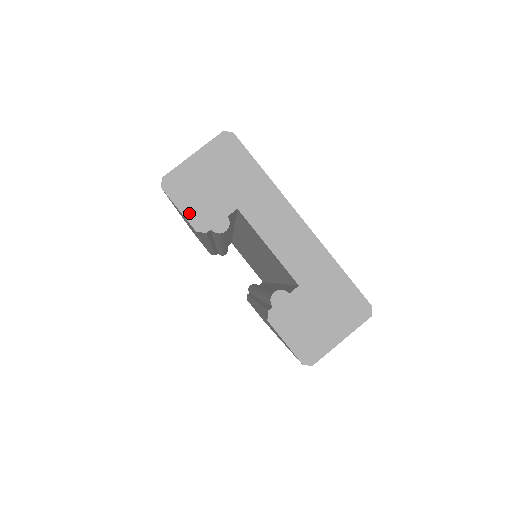
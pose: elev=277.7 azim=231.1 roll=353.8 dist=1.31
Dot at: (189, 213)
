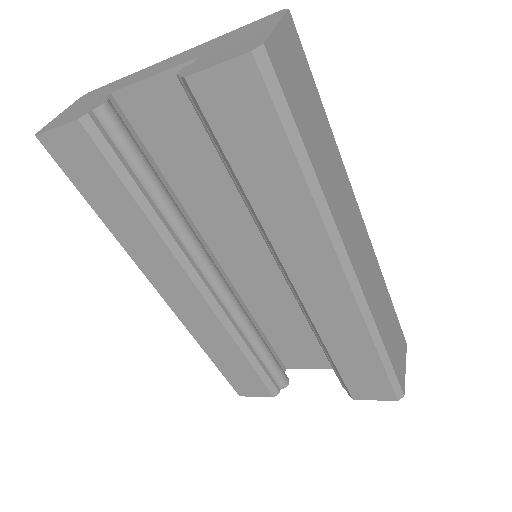
Dot at: (67, 122)
